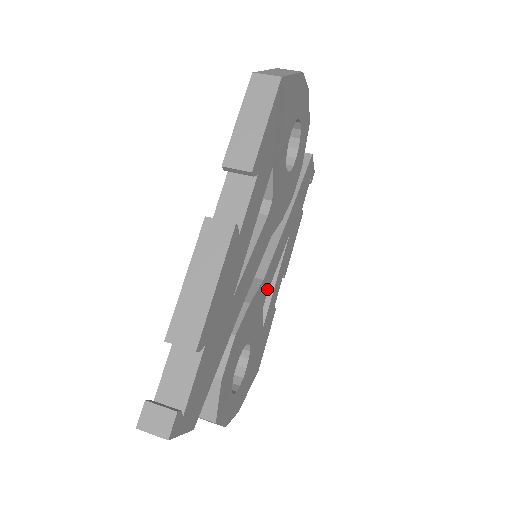
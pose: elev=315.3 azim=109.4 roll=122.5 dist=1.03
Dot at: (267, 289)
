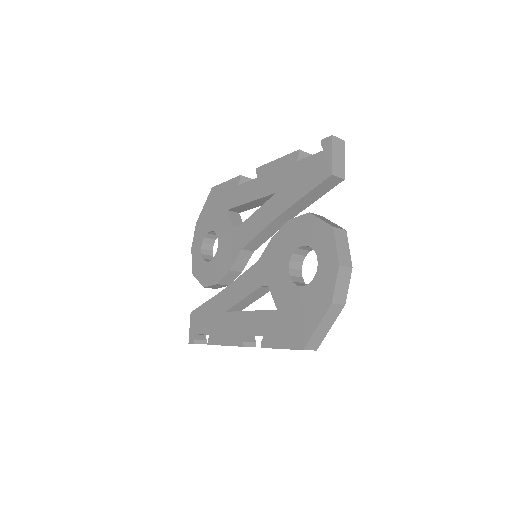
Dot at: occluded
